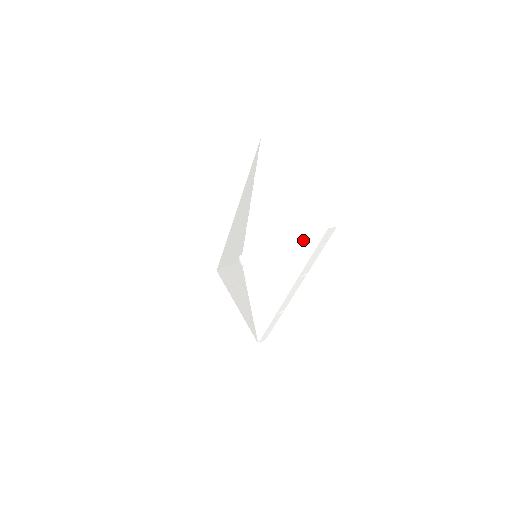
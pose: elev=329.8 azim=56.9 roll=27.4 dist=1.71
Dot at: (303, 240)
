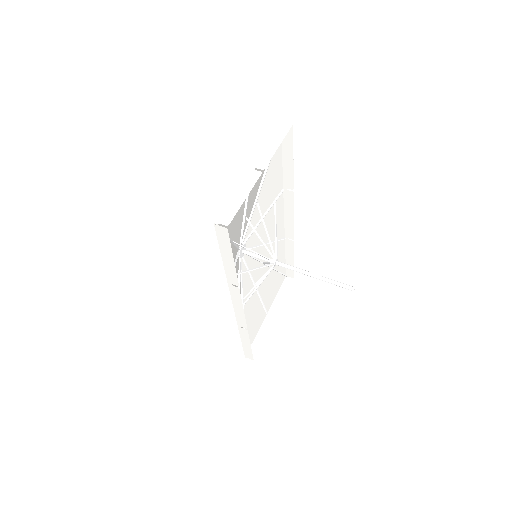
Dot at: occluded
